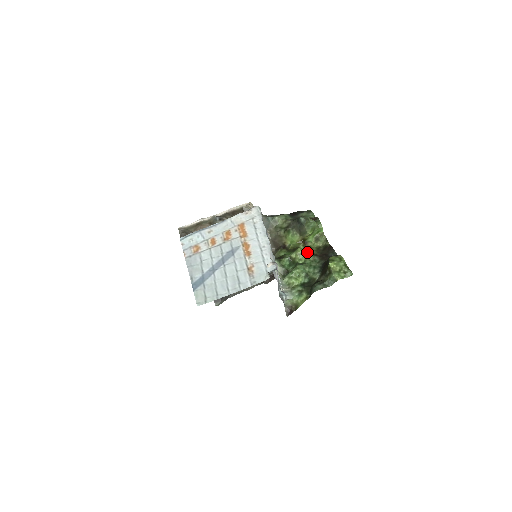
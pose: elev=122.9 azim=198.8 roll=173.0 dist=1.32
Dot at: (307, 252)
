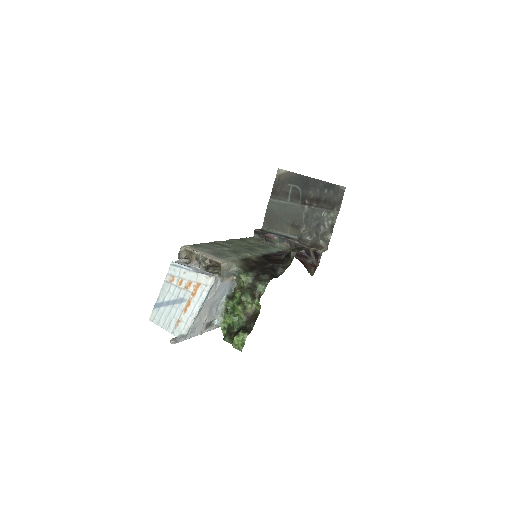
Dot at: (243, 311)
